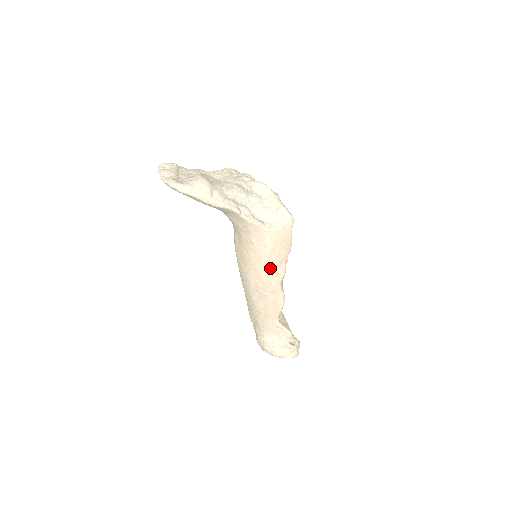
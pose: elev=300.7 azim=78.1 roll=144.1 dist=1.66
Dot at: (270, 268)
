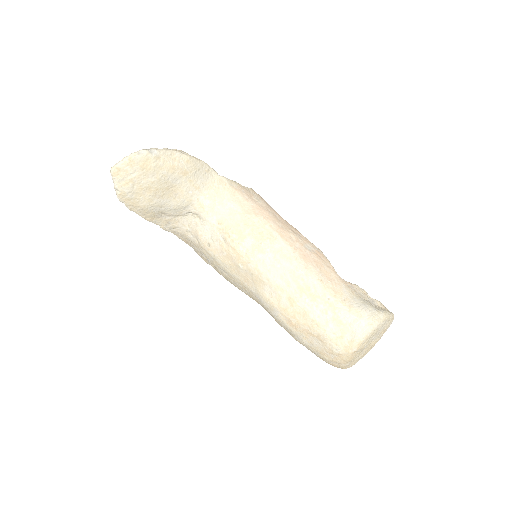
Dot at: (280, 220)
